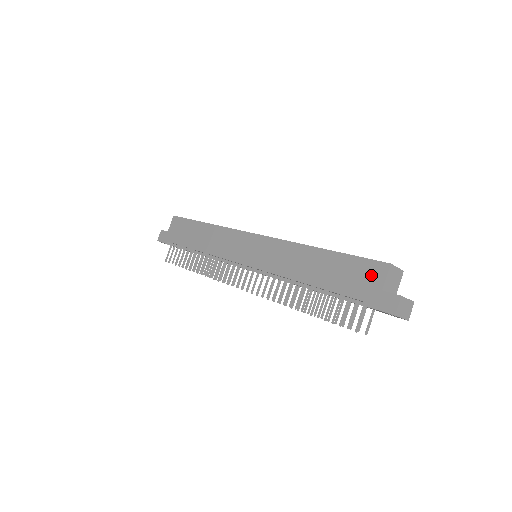
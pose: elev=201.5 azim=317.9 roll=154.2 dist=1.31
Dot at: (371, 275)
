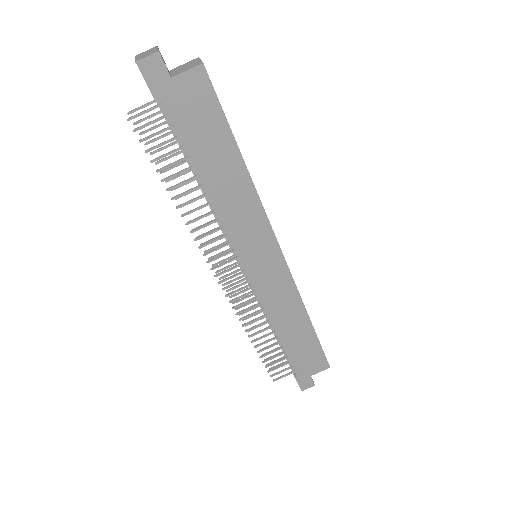
Dot at: (316, 365)
